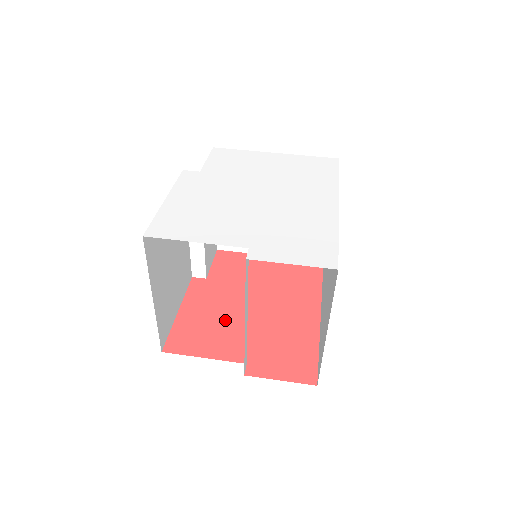
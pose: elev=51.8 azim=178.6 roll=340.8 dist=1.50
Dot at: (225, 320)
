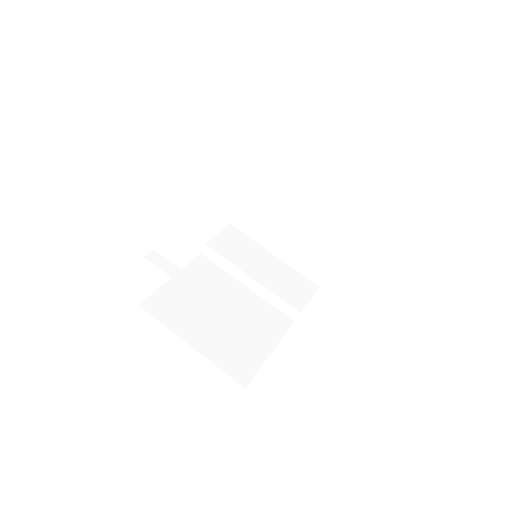
Dot at: occluded
